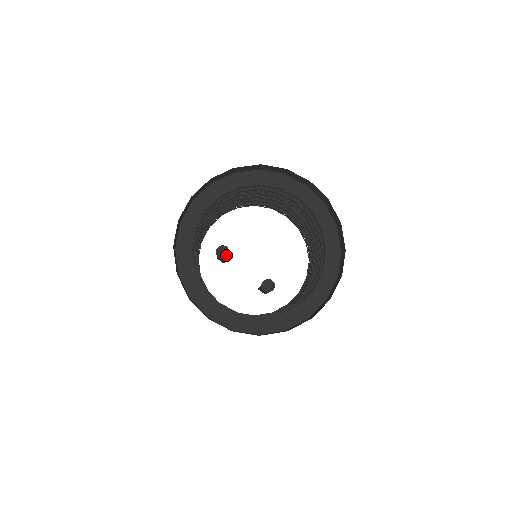
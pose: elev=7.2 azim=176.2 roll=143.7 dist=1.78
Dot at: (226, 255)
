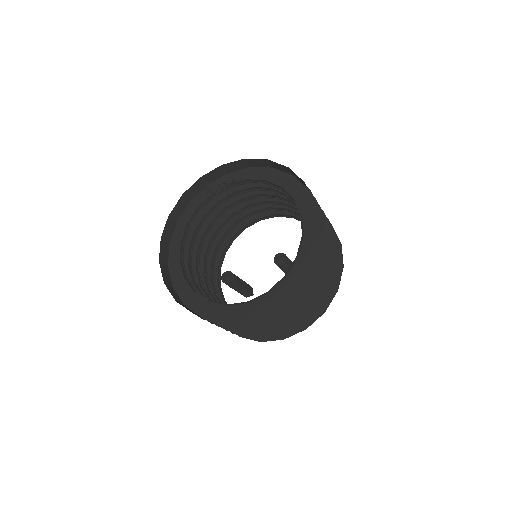
Dot at: (232, 277)
